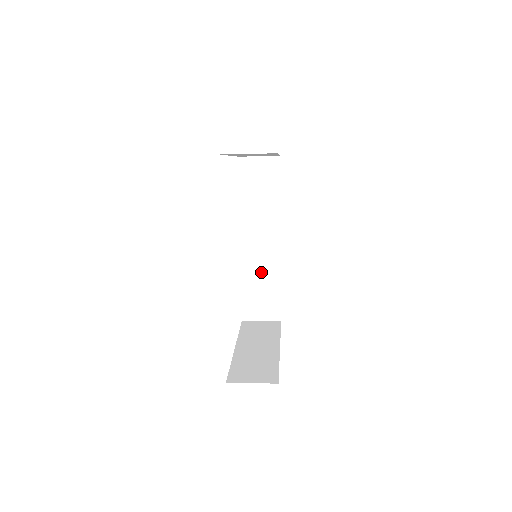
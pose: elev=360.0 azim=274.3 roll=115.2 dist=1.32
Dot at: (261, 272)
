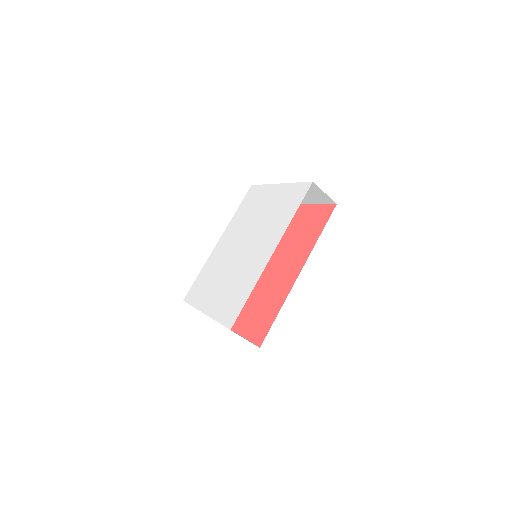
Dot at: occluded
